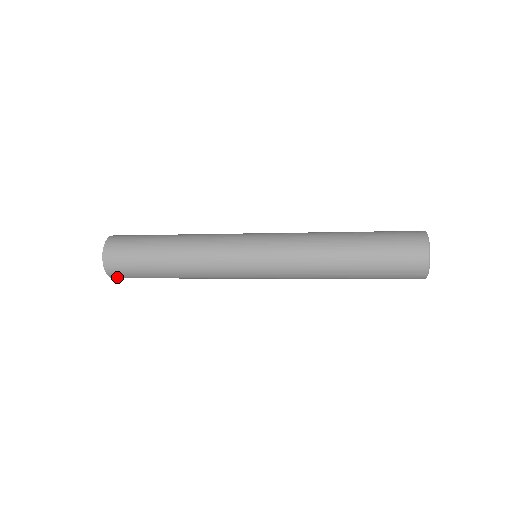
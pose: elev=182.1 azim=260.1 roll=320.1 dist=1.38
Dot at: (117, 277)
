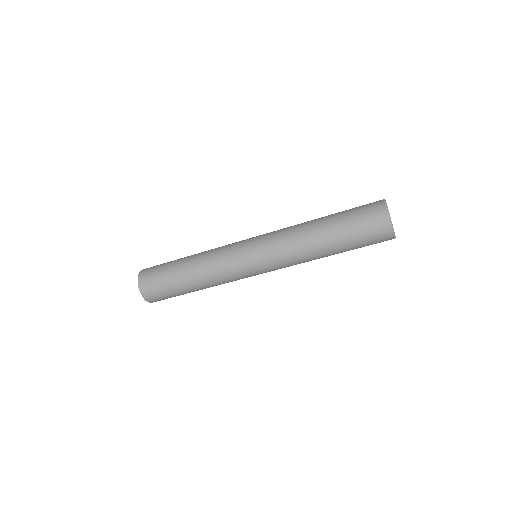
Dot at: (151, 298)
